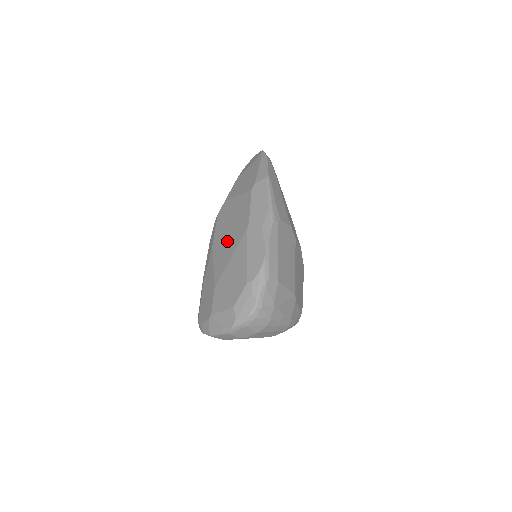
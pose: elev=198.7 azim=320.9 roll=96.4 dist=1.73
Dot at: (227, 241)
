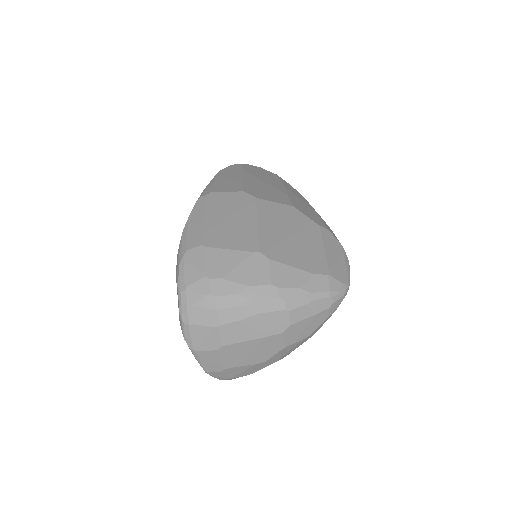
Dot at: occluded
